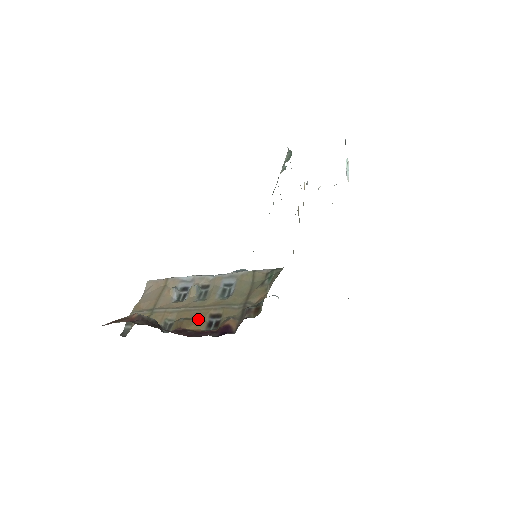
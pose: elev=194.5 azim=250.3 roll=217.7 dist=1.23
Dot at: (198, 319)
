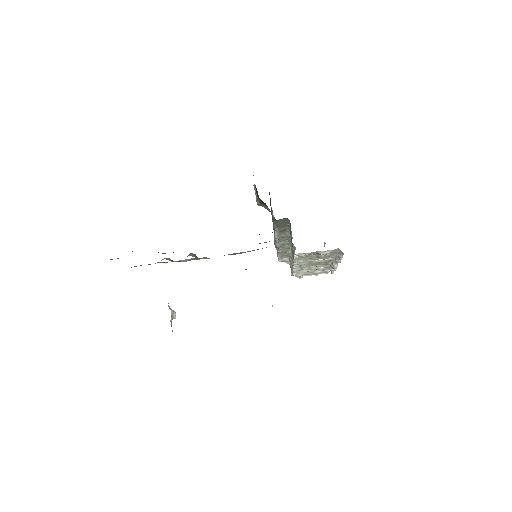
Dot at: occluded
